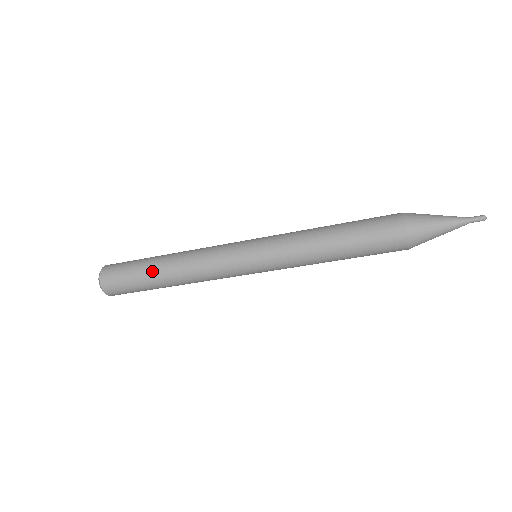
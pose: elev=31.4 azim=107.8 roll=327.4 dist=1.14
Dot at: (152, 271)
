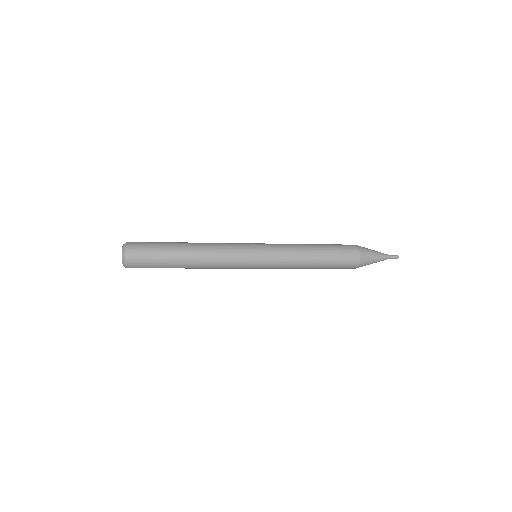
Dot at: (176, 249)
